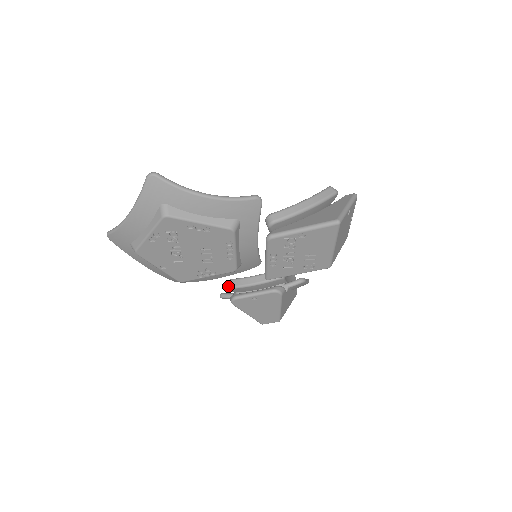
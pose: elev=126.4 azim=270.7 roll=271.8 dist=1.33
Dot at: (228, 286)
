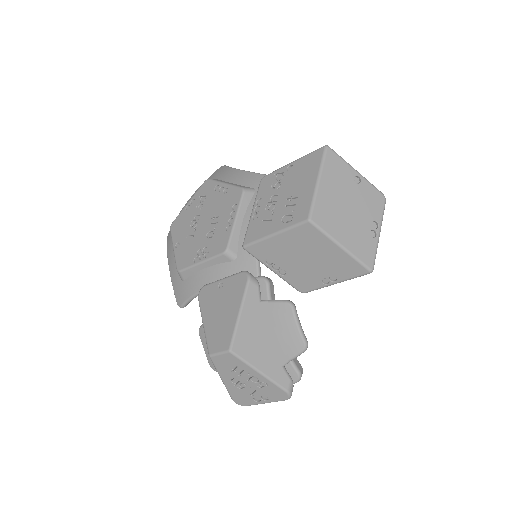
Dot at: occluded
